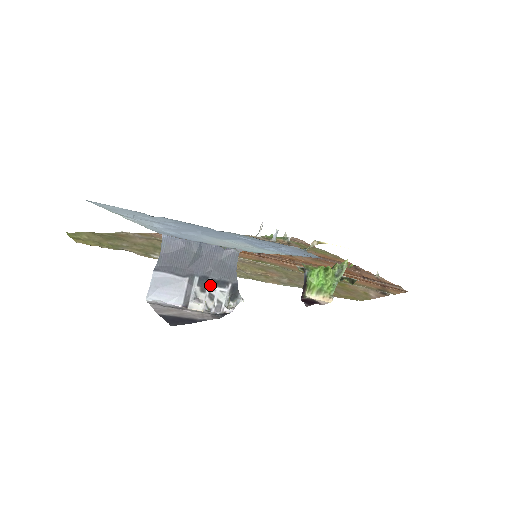
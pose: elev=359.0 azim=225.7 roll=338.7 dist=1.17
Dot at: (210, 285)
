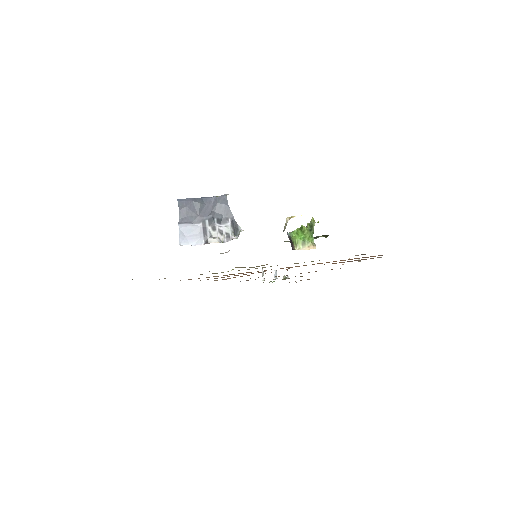
Dot at: (217, 224)
